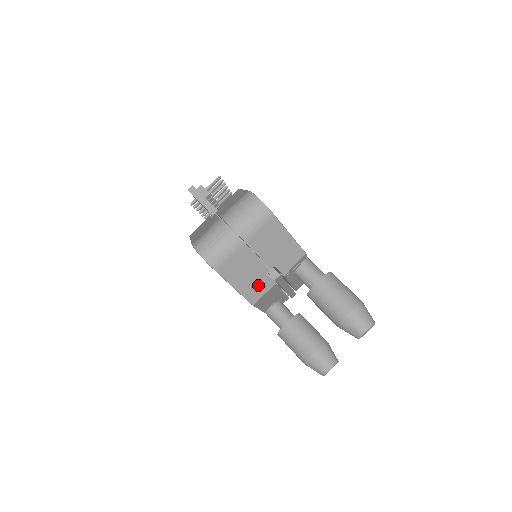
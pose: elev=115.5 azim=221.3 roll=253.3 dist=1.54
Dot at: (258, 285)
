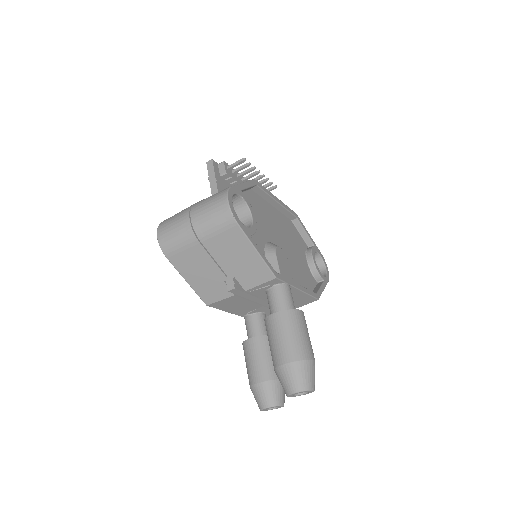
Dot at: (214, 288)
